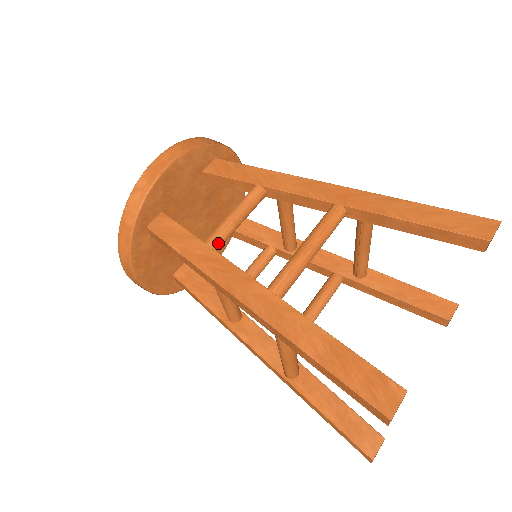
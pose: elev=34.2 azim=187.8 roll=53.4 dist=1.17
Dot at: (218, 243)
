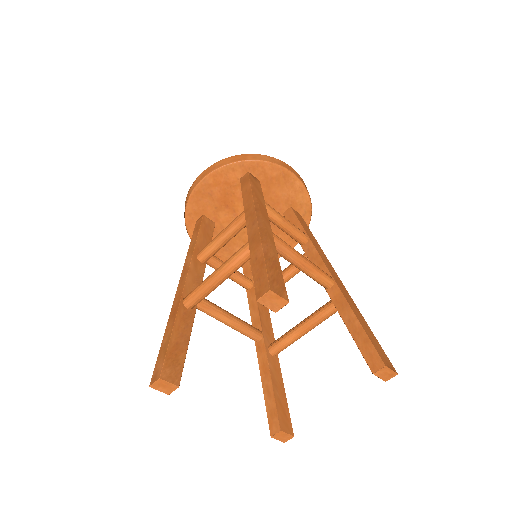
Dot at: (268, 210)
